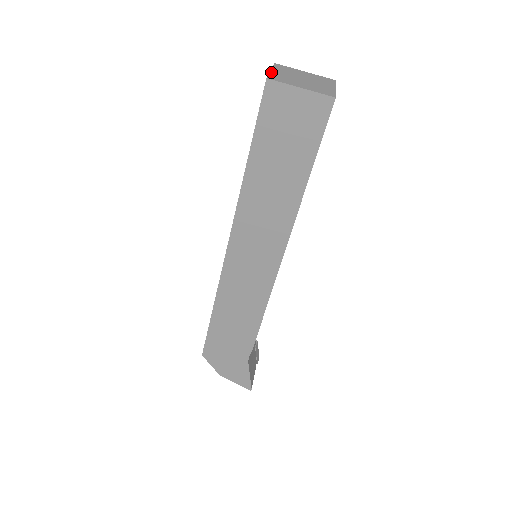
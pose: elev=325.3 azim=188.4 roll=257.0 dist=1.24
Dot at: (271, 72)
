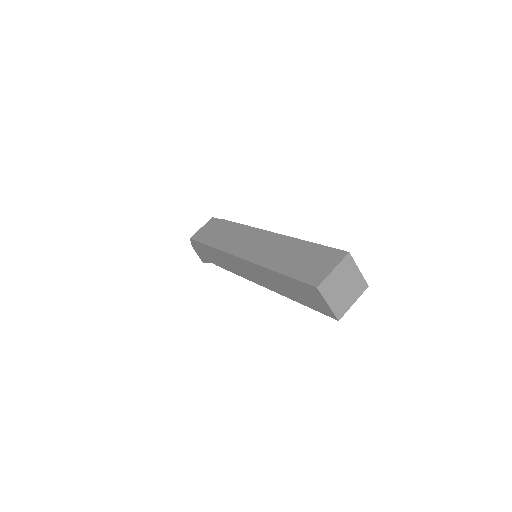
Dot at: (330, 275)
